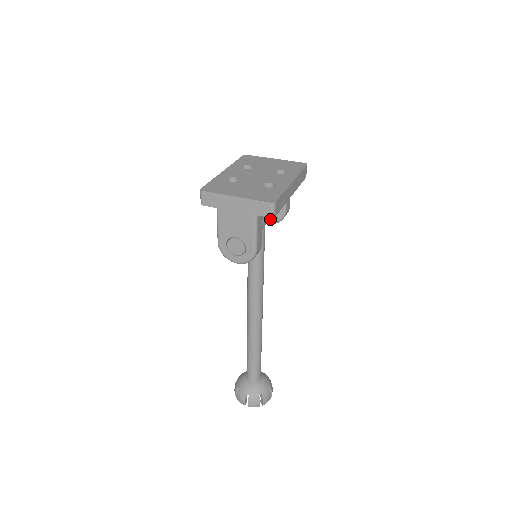
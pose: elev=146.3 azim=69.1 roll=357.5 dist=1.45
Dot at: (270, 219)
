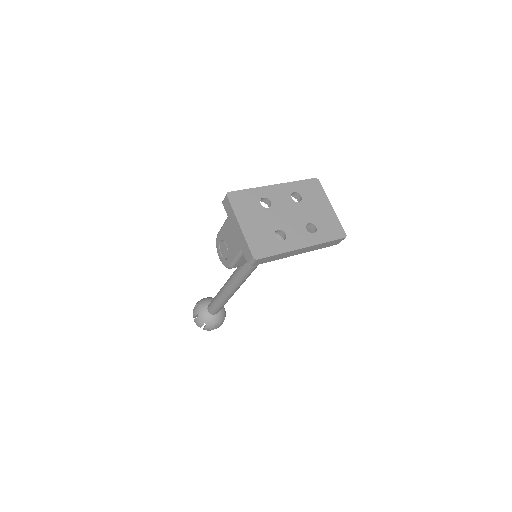
Dot at: occluded
